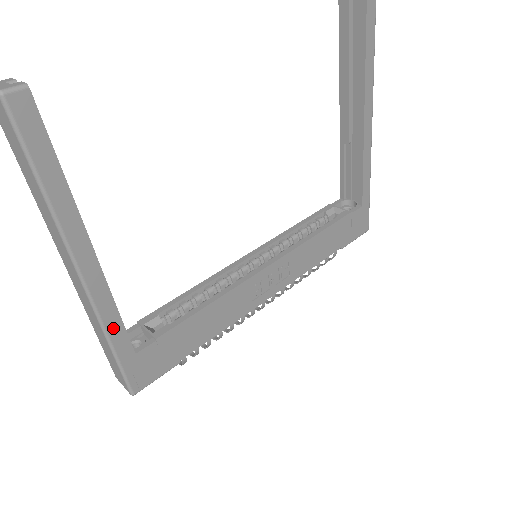
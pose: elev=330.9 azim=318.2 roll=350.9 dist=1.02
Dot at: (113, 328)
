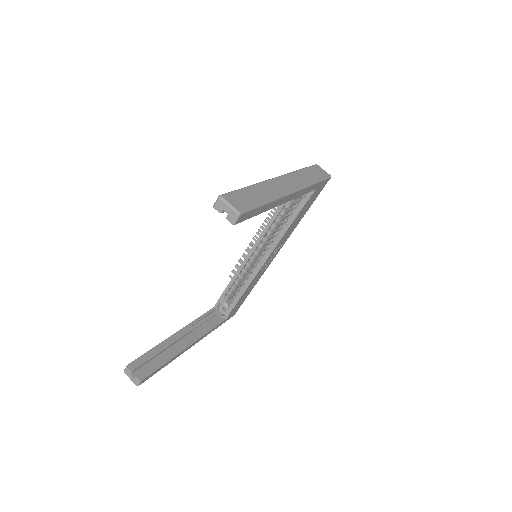
Dot at: occluded
